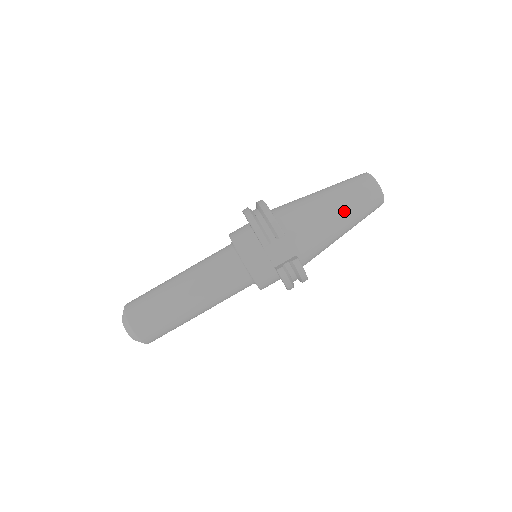
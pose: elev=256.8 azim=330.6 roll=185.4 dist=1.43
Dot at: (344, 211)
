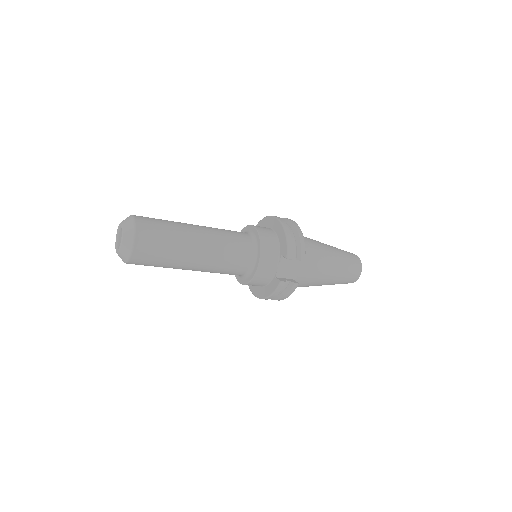
Dot at: (337, 272)
